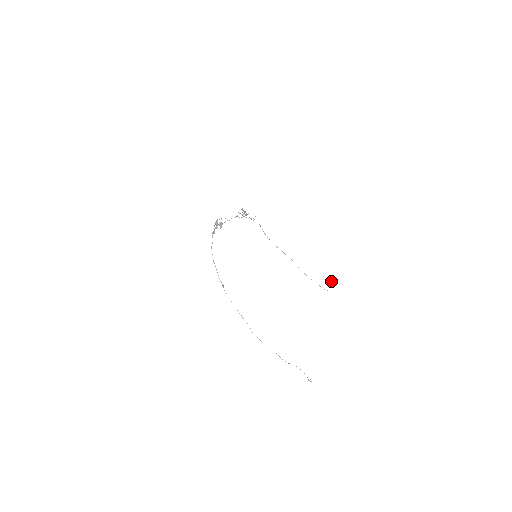
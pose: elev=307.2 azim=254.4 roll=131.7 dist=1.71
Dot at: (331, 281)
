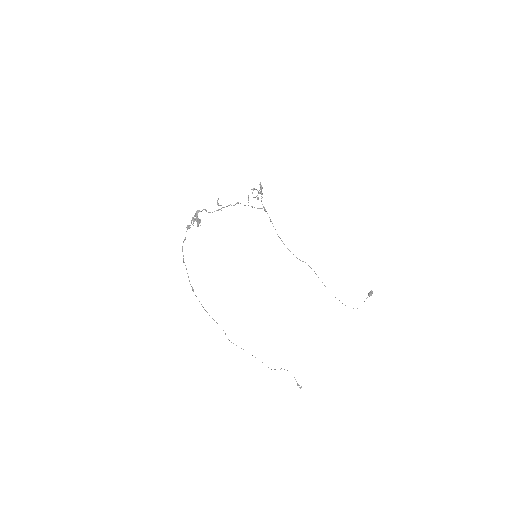
Dot at: (368, 293)
